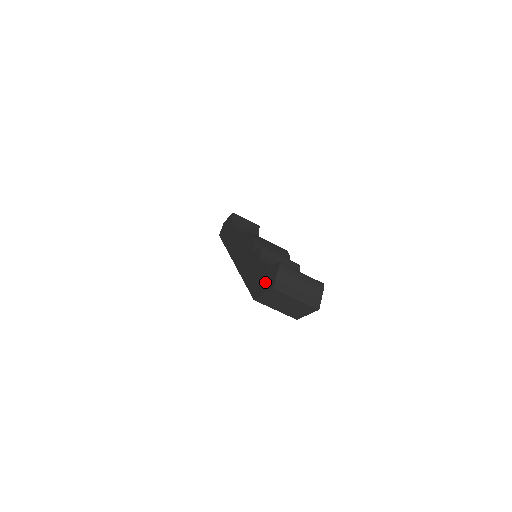
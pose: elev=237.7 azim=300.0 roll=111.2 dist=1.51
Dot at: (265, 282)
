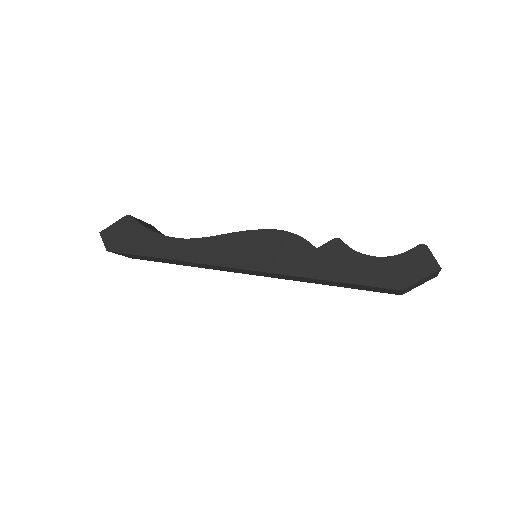
Dot at: (411, 268)
